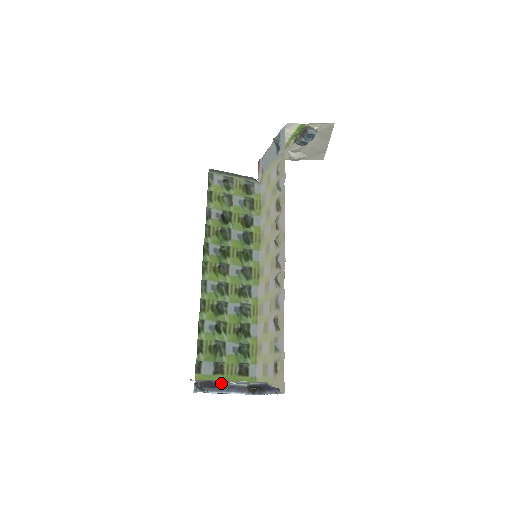
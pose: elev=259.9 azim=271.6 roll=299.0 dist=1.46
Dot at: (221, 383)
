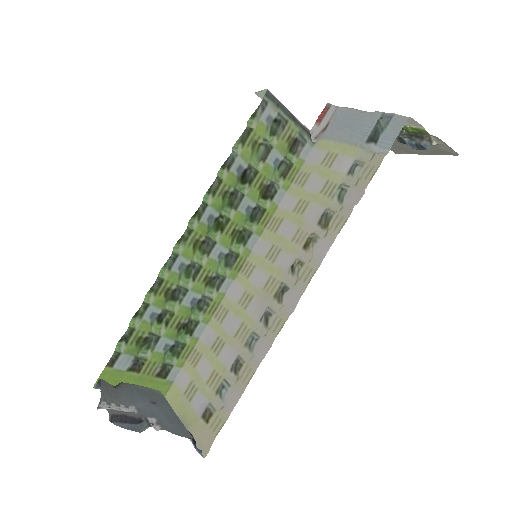
Dot at: (138, 418)
